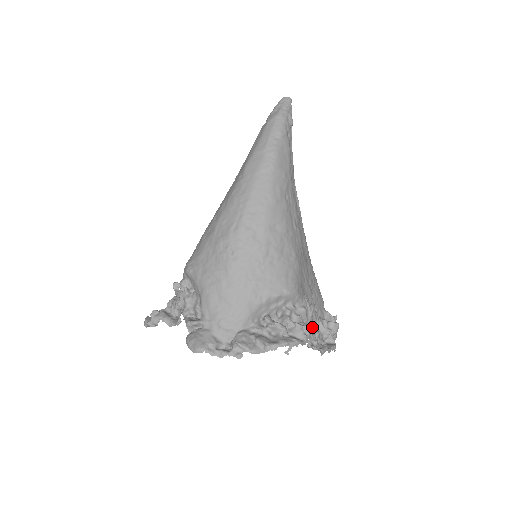
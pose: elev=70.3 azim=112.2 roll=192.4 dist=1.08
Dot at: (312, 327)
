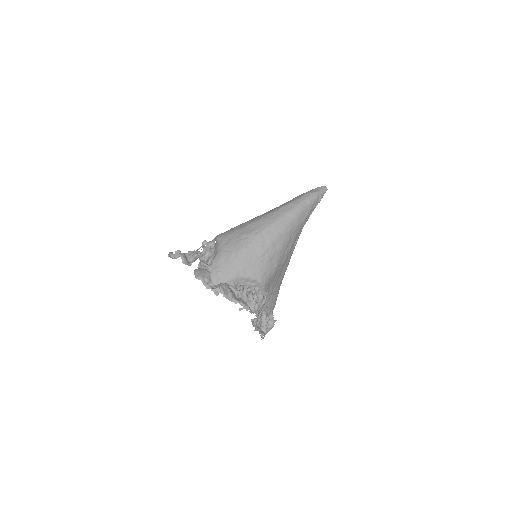
Dot at: (260, 311)
